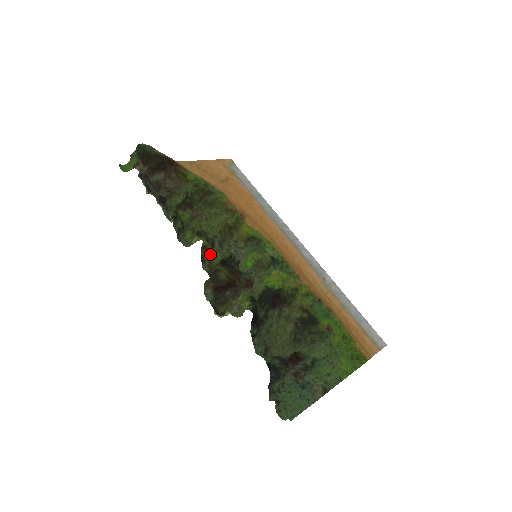
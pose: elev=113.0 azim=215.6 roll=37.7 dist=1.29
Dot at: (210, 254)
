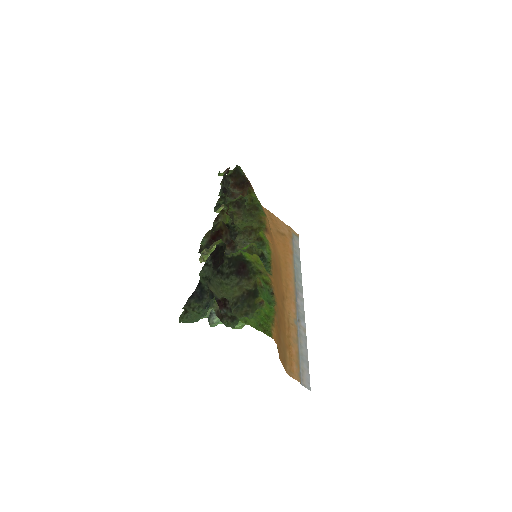
Dot at: (223, 218)
